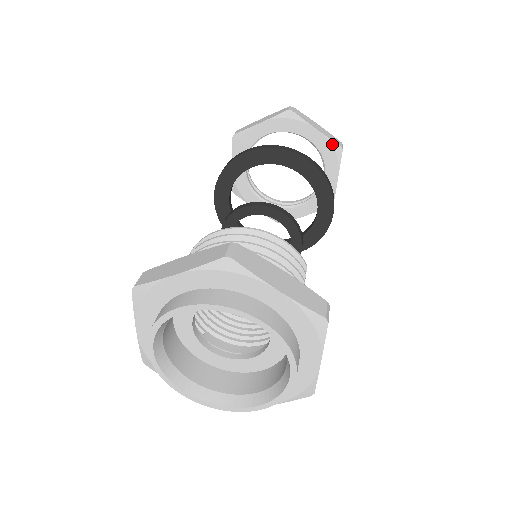
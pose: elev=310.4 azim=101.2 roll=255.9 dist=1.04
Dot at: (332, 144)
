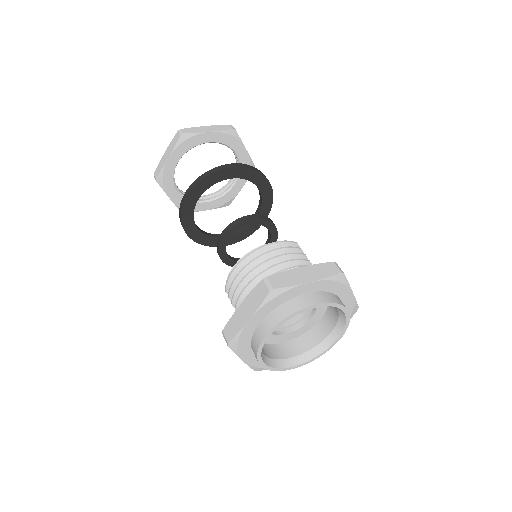
Dot at: (226, 132)
